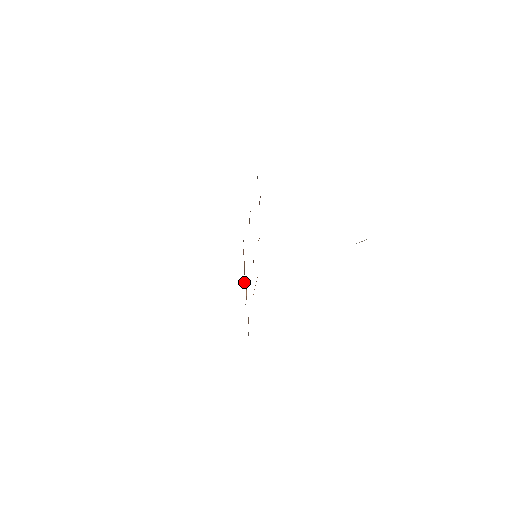
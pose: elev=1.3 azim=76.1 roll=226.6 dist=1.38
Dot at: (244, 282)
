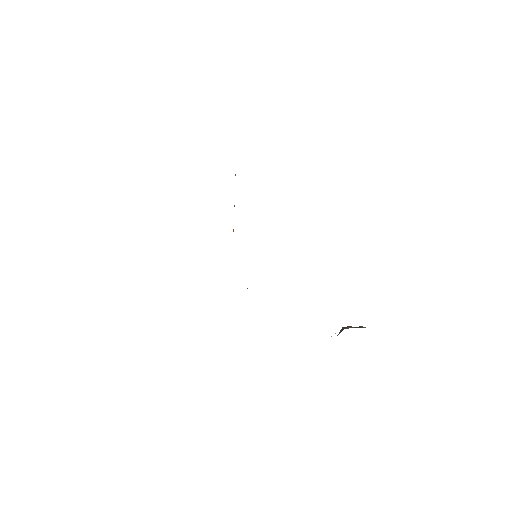
Dot at: occluded
